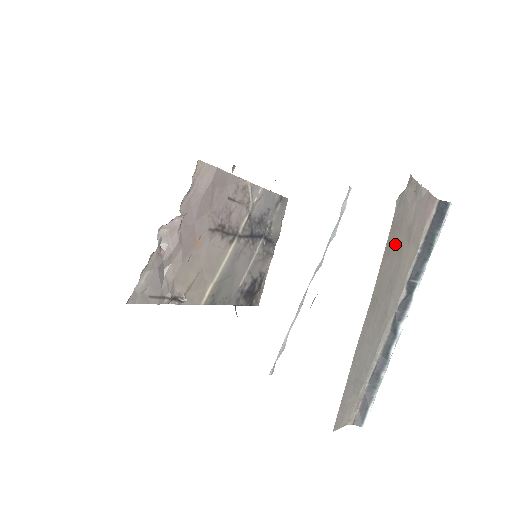
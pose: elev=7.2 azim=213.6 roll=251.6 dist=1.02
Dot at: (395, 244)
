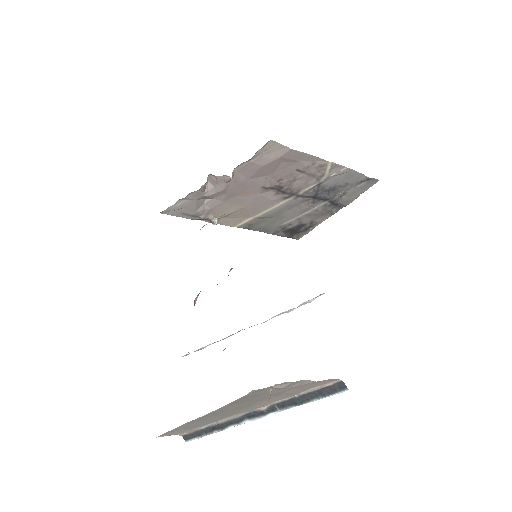
Dot at: (249, 400)
